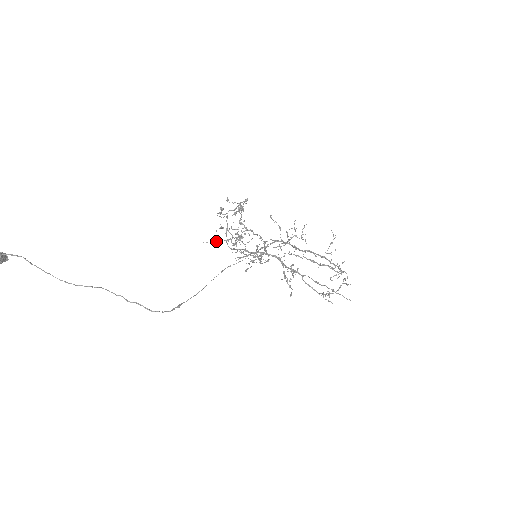
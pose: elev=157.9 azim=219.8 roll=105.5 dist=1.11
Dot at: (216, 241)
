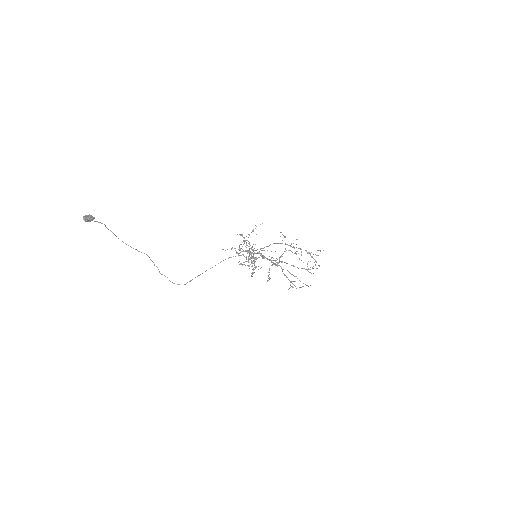
Dot at: (231, 248)
